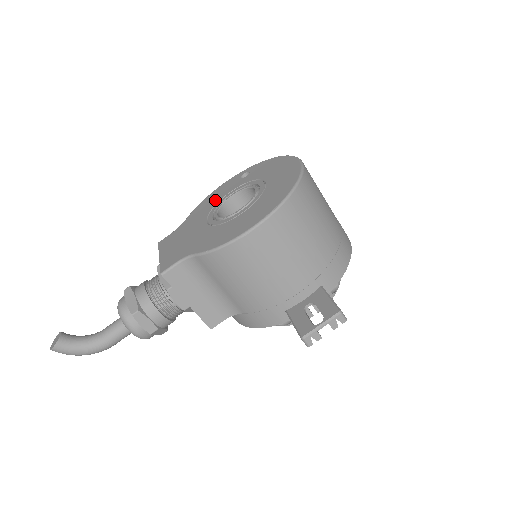
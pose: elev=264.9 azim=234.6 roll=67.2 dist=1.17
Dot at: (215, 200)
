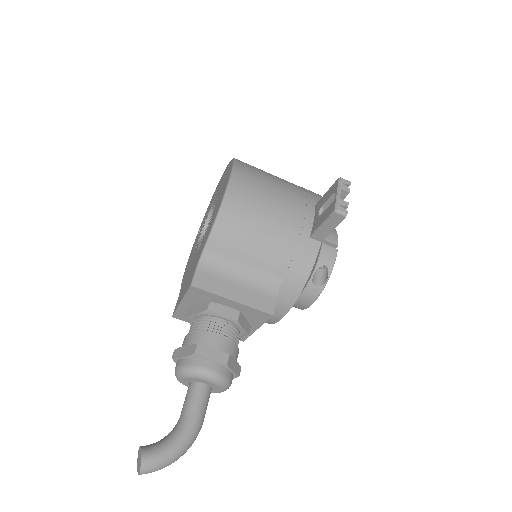
Dot at: (191, 256)
